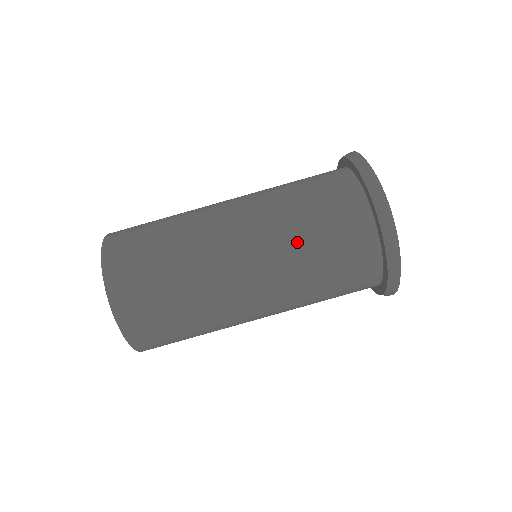
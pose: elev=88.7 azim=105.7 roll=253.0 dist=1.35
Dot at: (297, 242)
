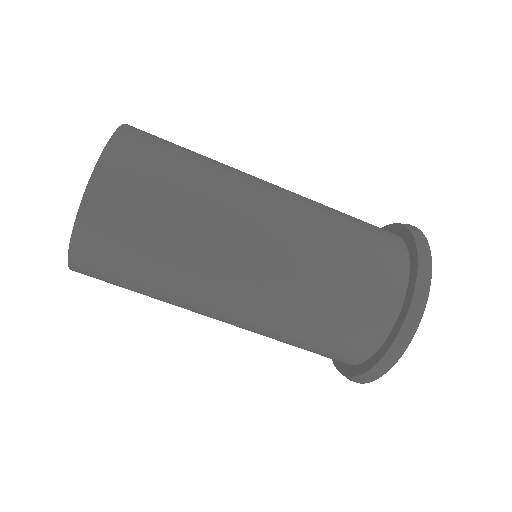
Dot at: (327, 249)
